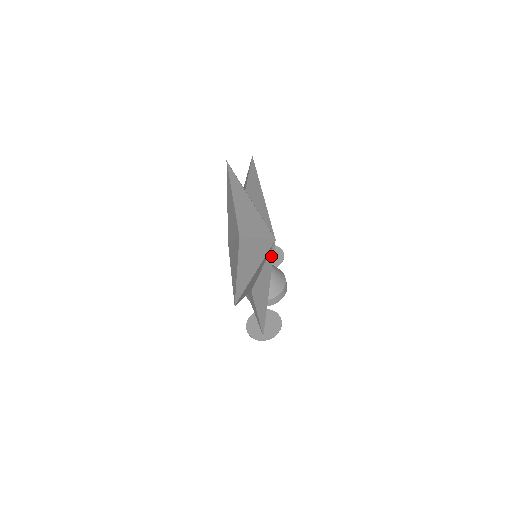
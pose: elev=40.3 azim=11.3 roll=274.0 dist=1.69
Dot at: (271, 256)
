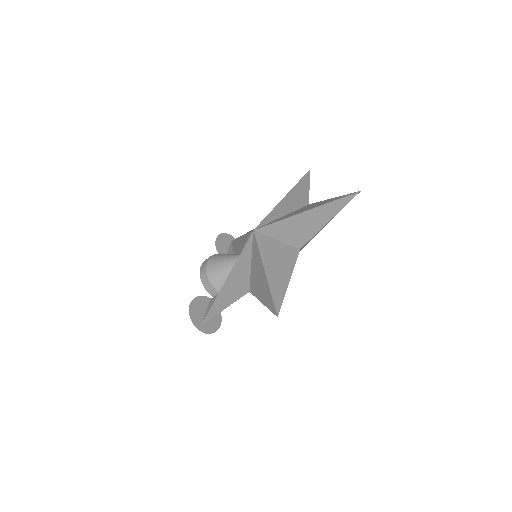
Dot at: occluded
